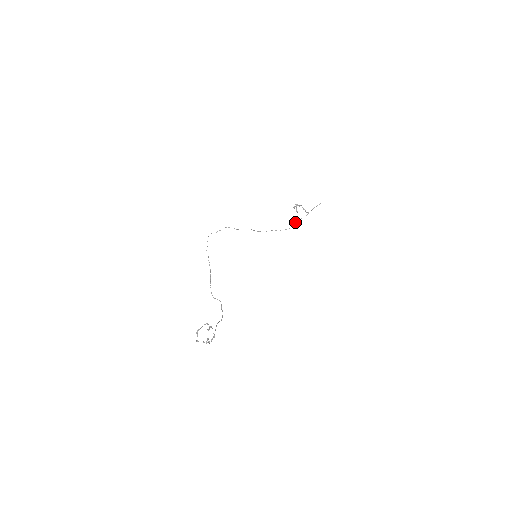
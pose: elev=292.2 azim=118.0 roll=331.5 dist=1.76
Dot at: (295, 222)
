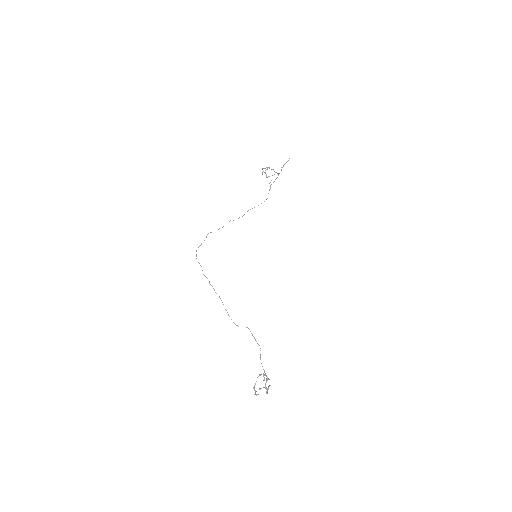
Dot at: (269, 189)
